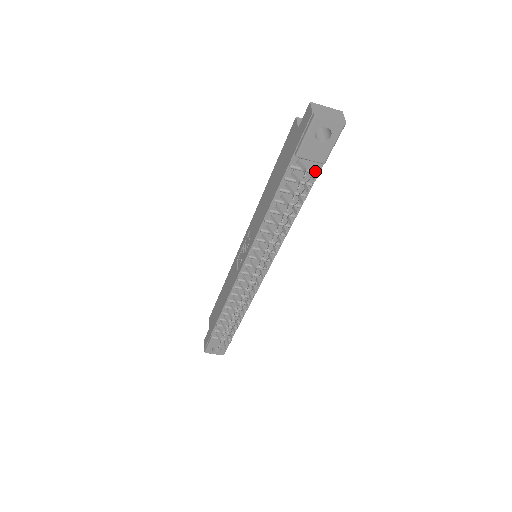
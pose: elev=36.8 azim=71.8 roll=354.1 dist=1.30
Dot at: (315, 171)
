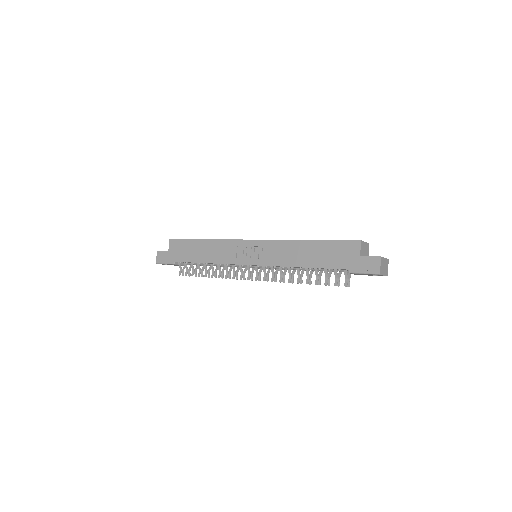
Dot at: (347, 272)
